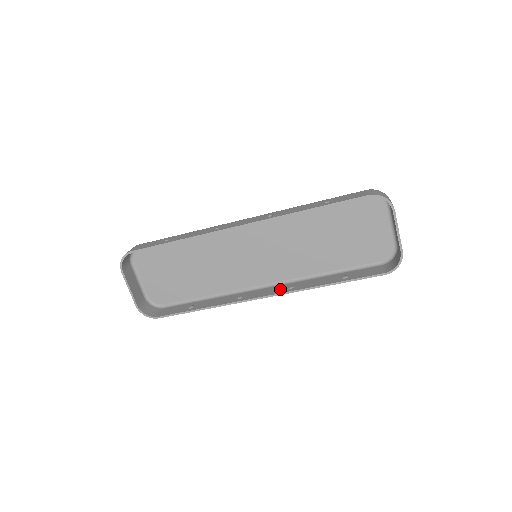
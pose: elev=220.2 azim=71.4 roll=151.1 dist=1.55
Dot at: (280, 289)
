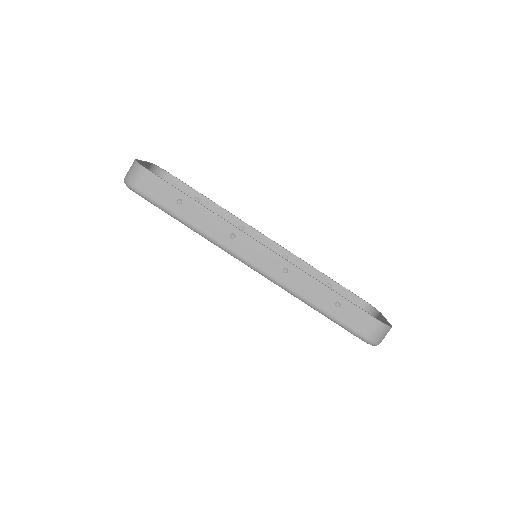
Dot at: (274, 264)
